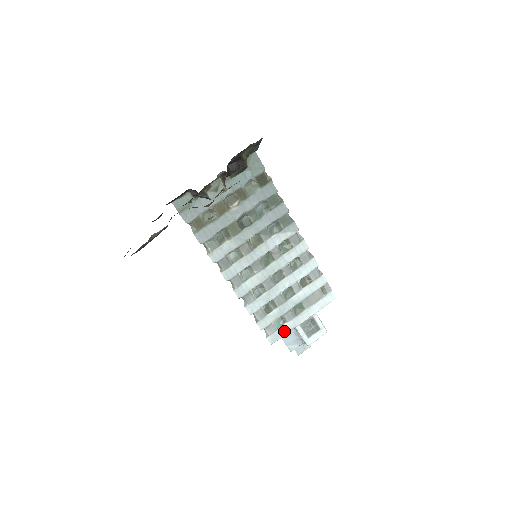
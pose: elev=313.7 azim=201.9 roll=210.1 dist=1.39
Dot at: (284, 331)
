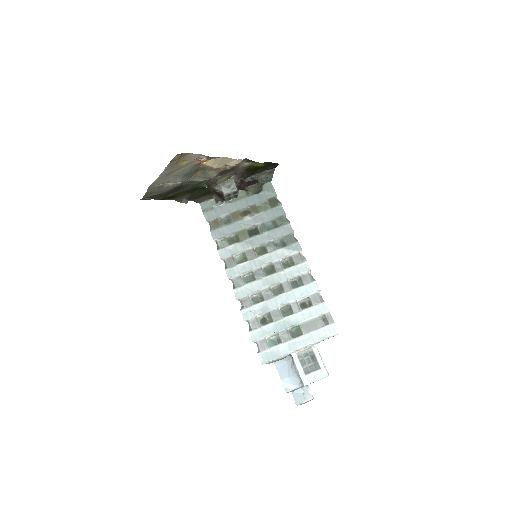
Dot at: (277, 353)
